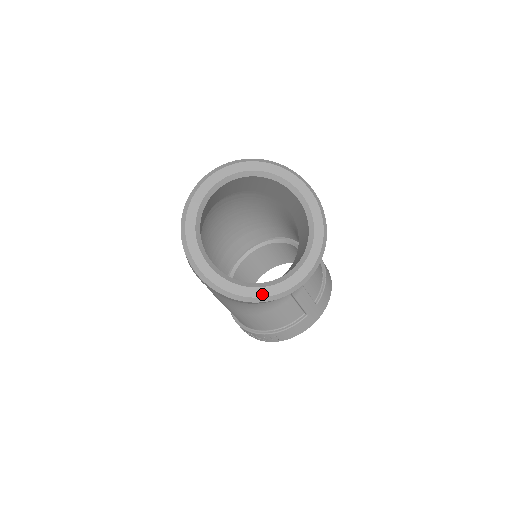
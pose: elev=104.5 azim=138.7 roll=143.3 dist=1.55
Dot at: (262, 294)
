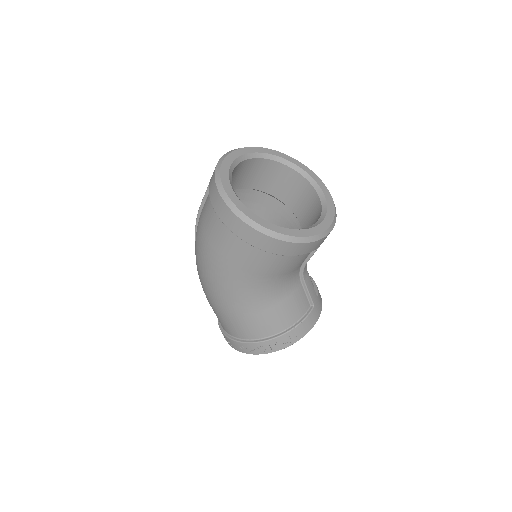
Dot at: (307, 234)
